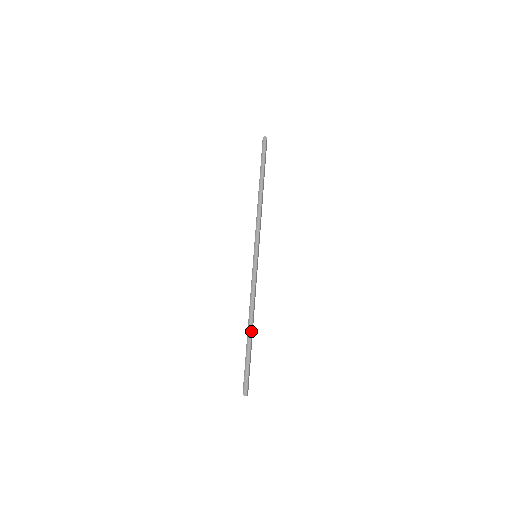
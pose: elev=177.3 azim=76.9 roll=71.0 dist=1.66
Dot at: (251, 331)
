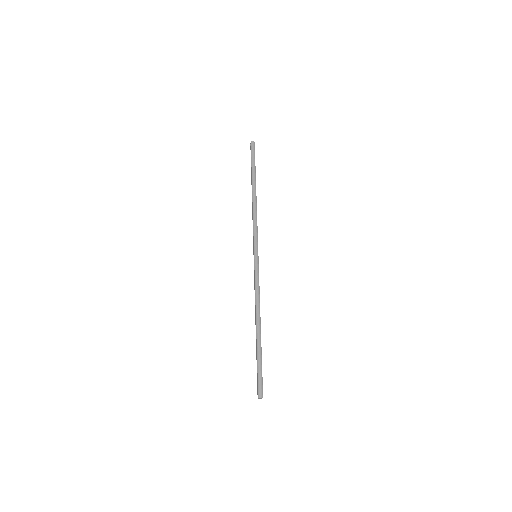
Dot at: (260, 331)
